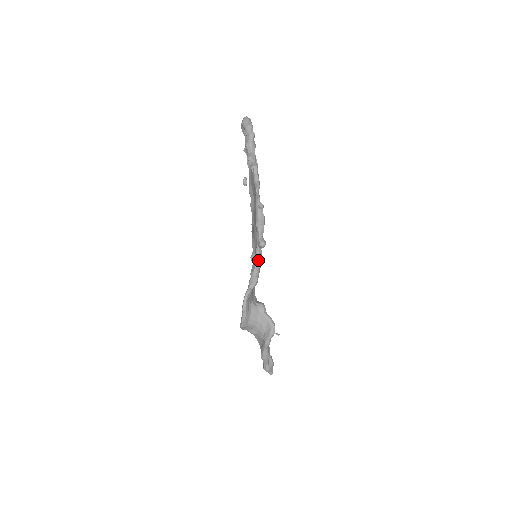
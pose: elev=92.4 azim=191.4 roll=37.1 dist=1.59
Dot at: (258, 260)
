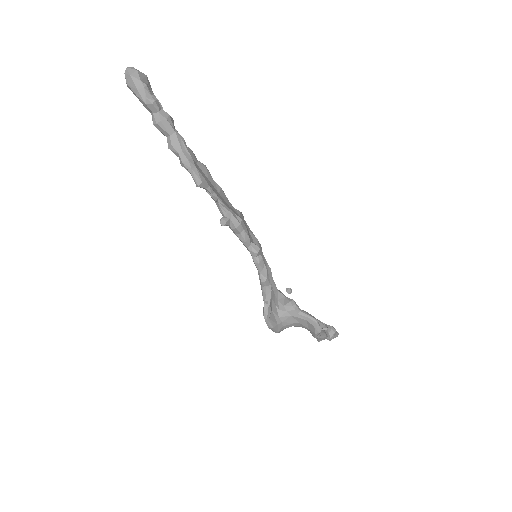
Dot at: (260, 268)
